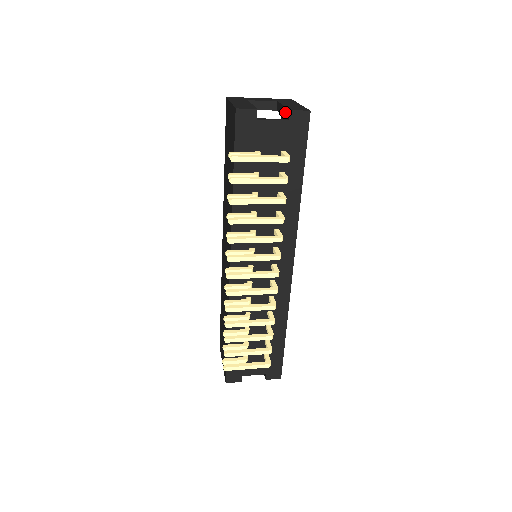
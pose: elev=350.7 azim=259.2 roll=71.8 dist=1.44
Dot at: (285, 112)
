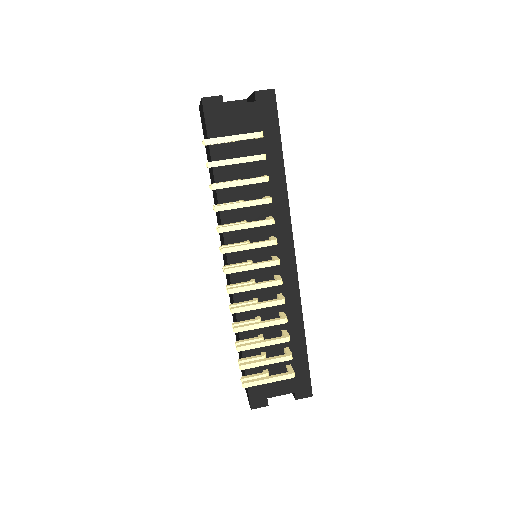
Dot at: (252, 98)
